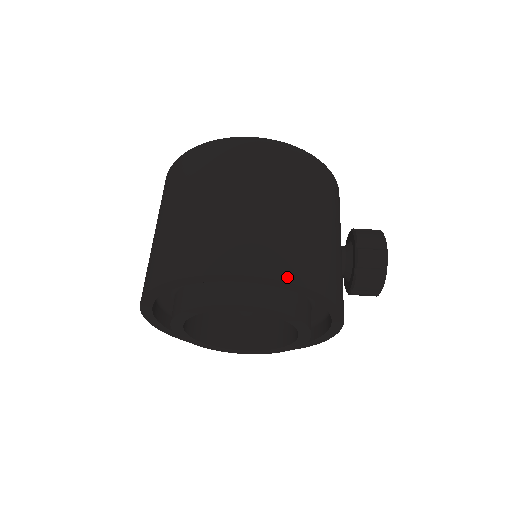
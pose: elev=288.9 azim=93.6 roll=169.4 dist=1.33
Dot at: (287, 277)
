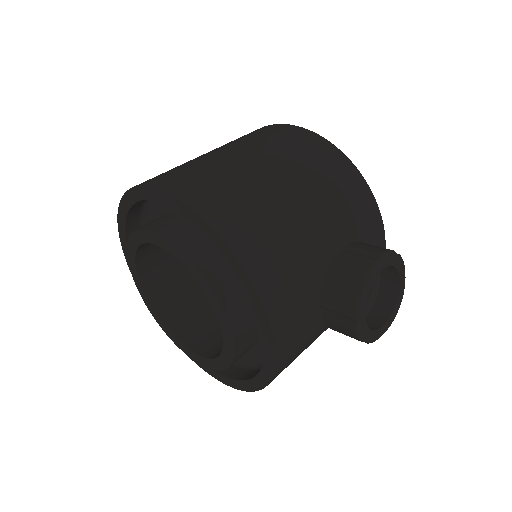
Dot at: (191, 201)
